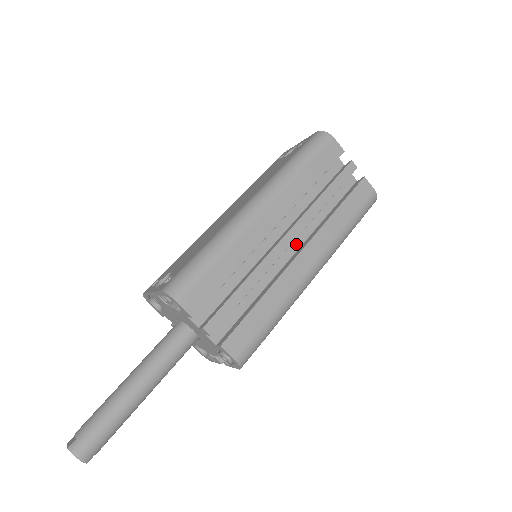
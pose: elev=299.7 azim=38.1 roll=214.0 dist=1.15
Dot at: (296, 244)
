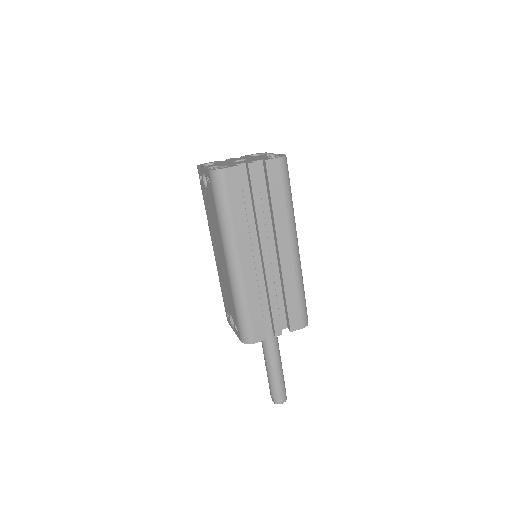
Dot at: (271, 243)
